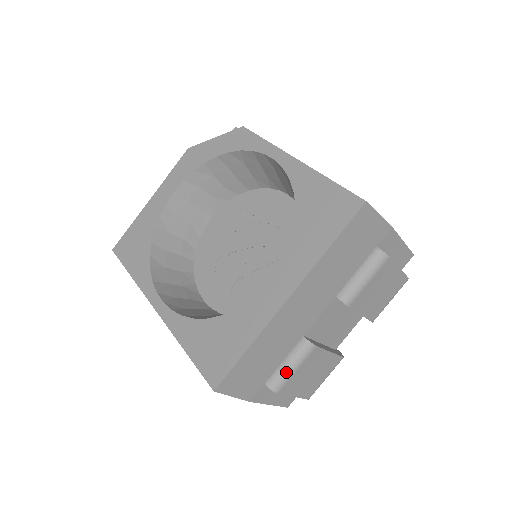
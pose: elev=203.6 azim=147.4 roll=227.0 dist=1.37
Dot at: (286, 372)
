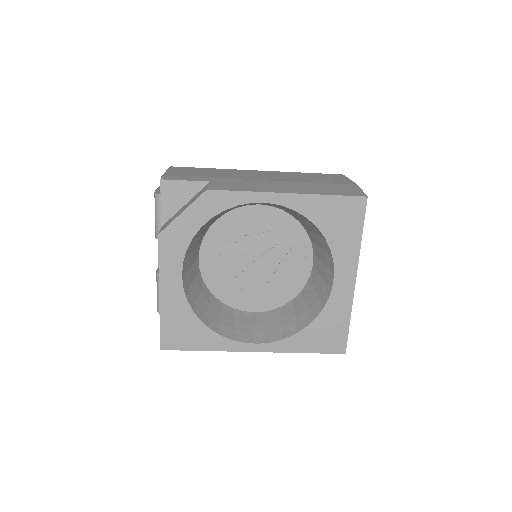
Dot at: occluded
